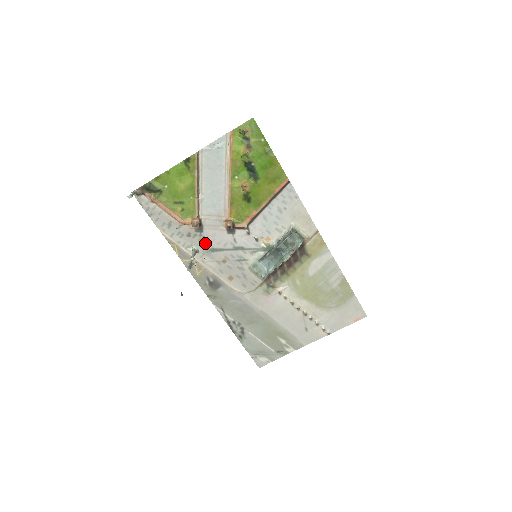
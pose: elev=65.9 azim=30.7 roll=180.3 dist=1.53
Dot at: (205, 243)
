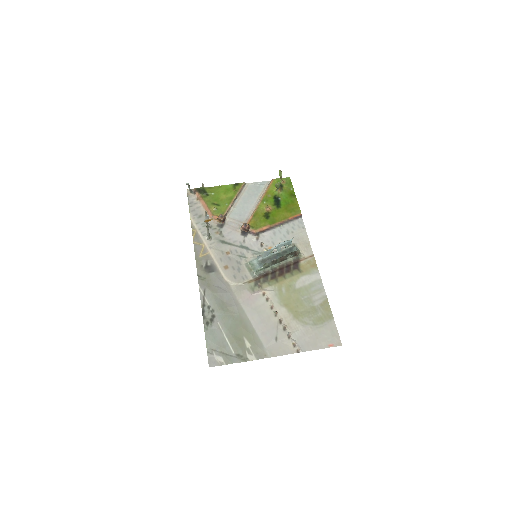
Dot at: (220, 236)
